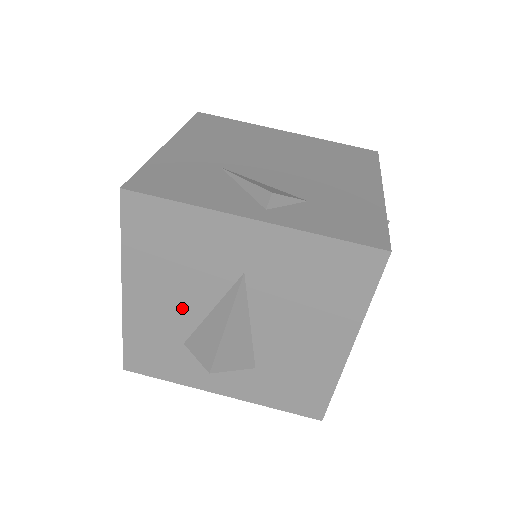
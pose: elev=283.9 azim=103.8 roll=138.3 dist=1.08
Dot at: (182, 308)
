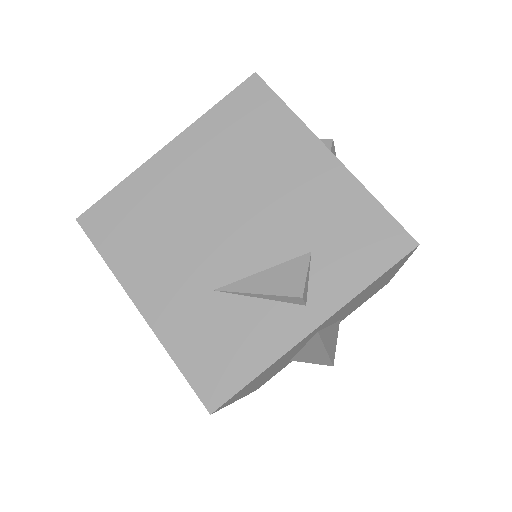
Dot at: (282, 364)
